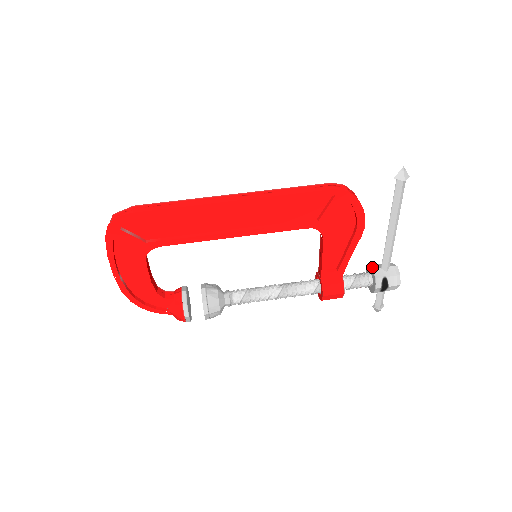
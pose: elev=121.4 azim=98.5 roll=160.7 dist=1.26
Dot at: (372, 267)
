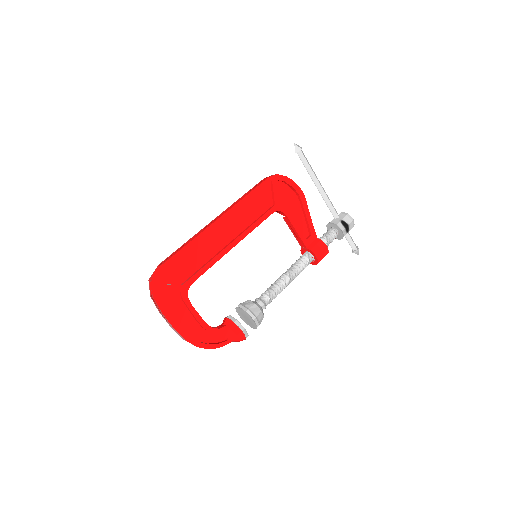
Dot at: (329, 223)
